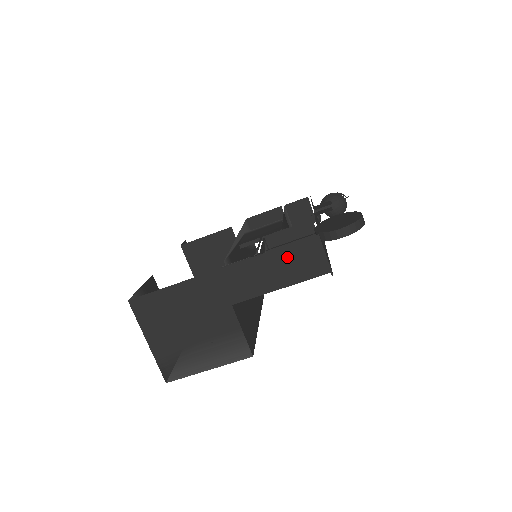
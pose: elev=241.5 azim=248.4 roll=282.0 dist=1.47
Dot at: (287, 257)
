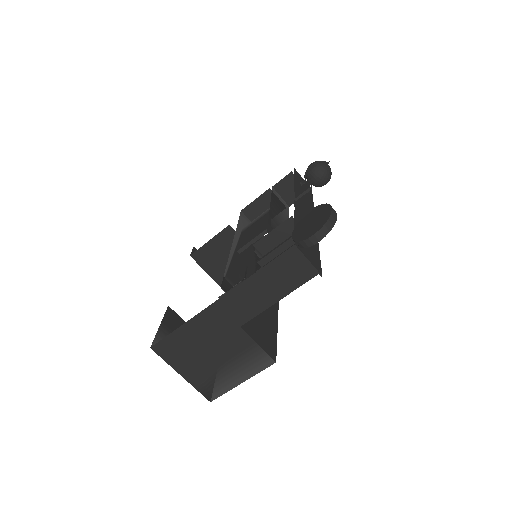
Dot at: (273, 273)
